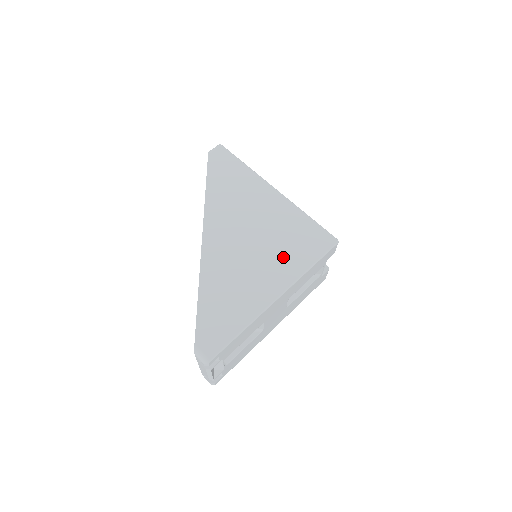
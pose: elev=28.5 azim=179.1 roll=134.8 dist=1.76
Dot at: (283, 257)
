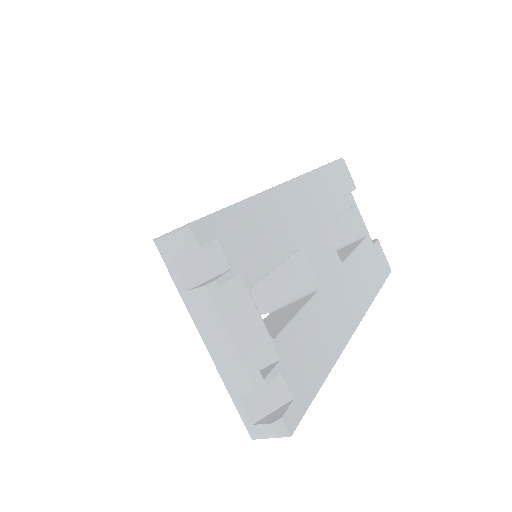
Dot at: occluded
